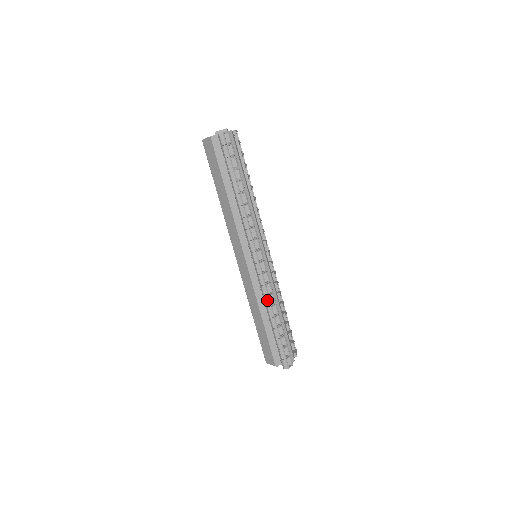
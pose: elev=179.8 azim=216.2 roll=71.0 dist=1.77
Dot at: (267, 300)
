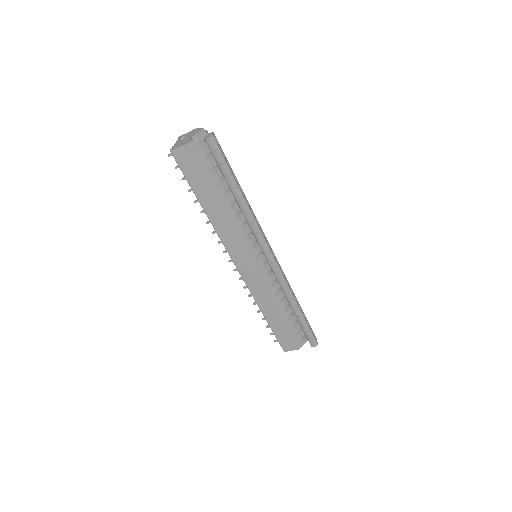
Dot at: (290, 293)
